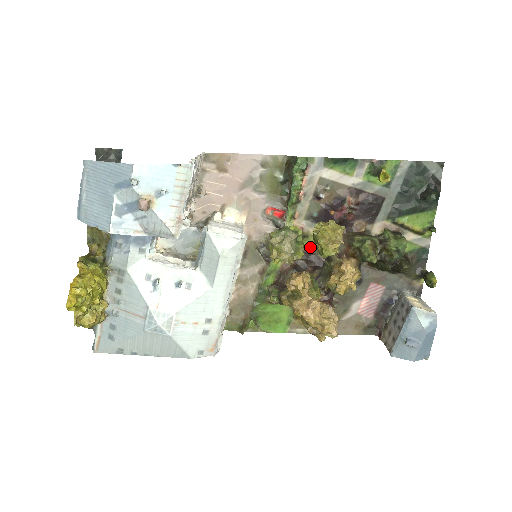
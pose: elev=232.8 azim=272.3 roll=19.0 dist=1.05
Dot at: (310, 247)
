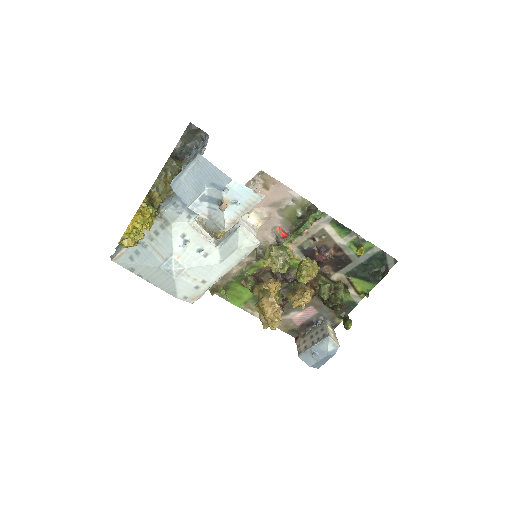
Dot at: occluded
